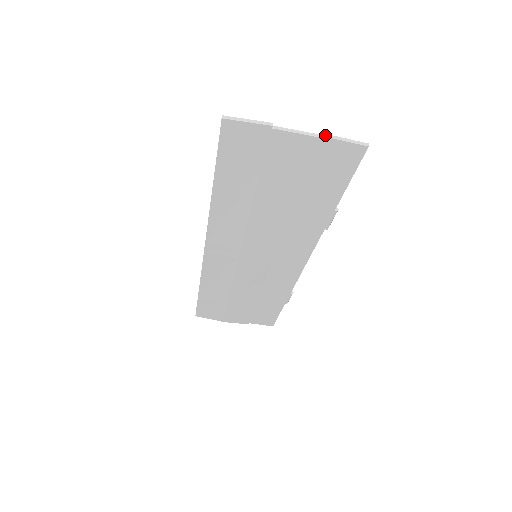
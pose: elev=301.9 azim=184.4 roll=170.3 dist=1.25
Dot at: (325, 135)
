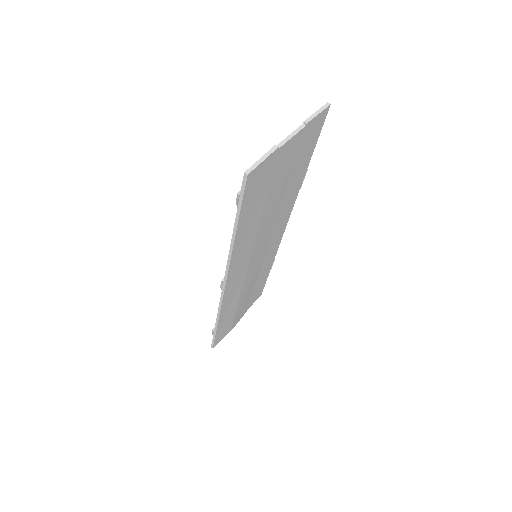
Dot at: (307, 121)
